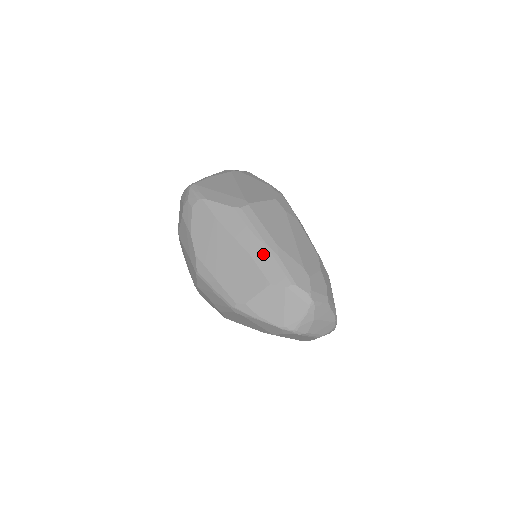
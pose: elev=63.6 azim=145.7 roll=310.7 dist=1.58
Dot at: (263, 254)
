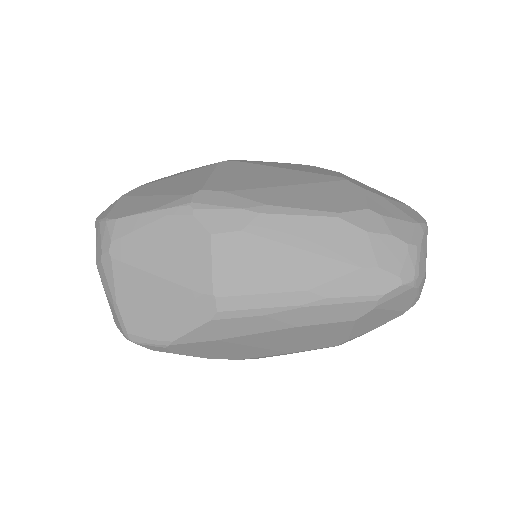
Dot at: (310, 314)
